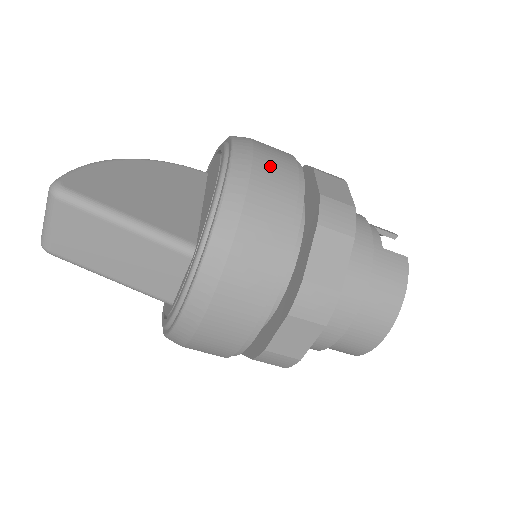
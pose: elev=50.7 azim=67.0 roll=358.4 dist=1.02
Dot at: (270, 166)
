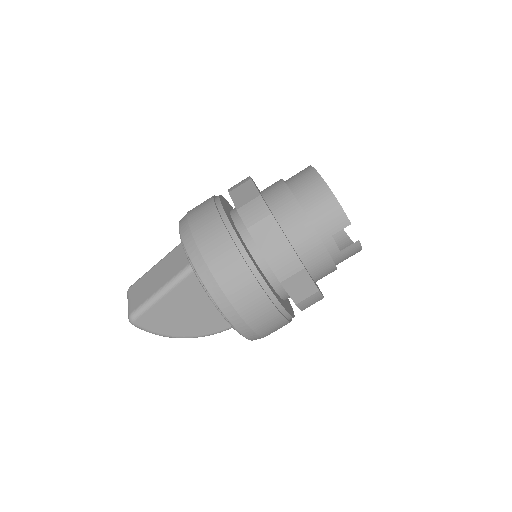
Dot at: occluded
